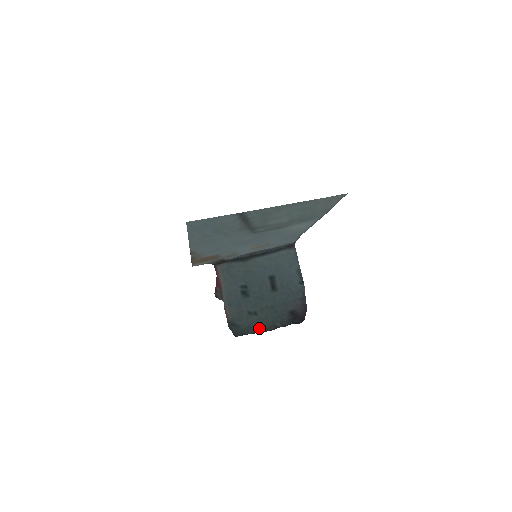
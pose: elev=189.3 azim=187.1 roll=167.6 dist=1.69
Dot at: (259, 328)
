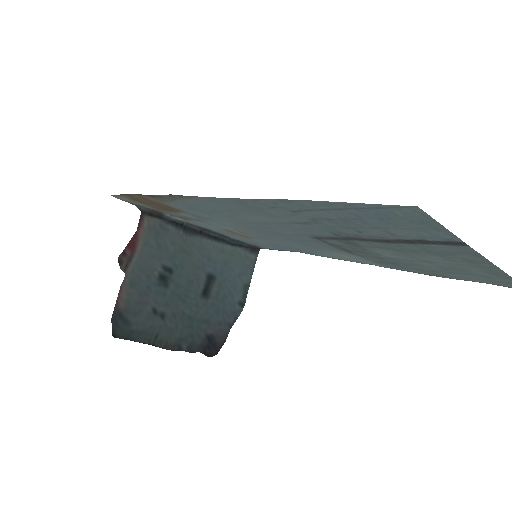
Dot at: (156, 340)
